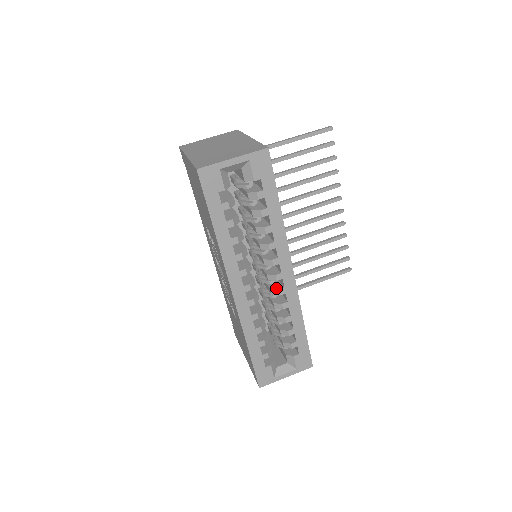
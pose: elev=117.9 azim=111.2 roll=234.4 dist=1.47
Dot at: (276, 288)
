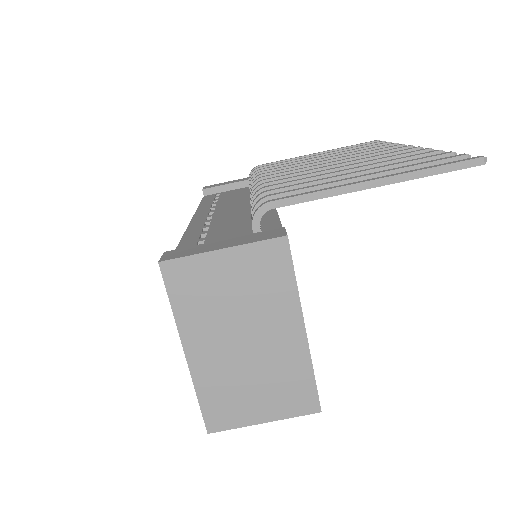
Dot at: occluded
